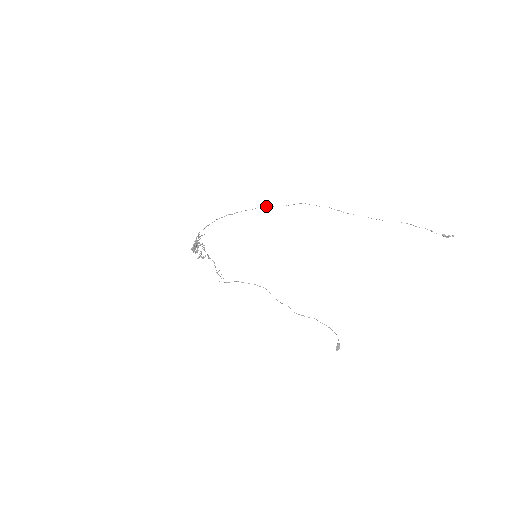
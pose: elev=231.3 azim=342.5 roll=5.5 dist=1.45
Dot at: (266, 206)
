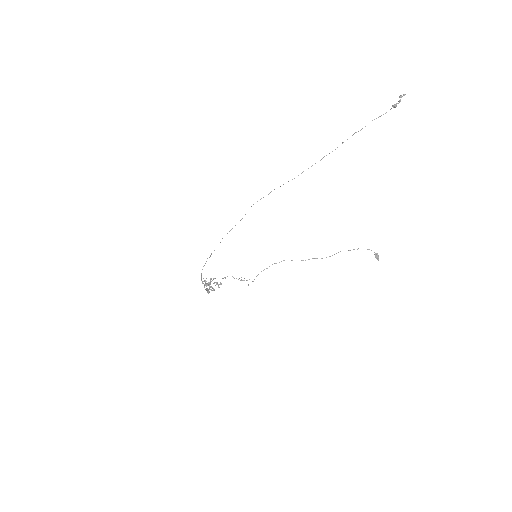
Dot at: (227, 233)
